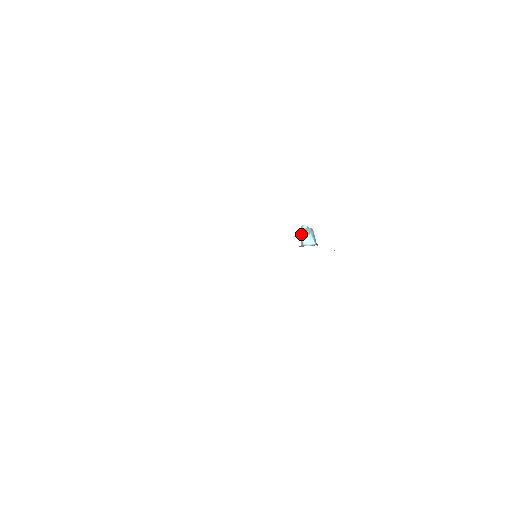
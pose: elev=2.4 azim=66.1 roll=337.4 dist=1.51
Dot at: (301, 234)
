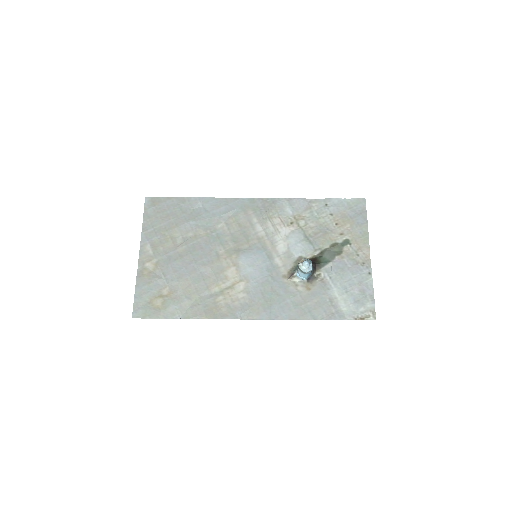
Dot at: (298, 268)
